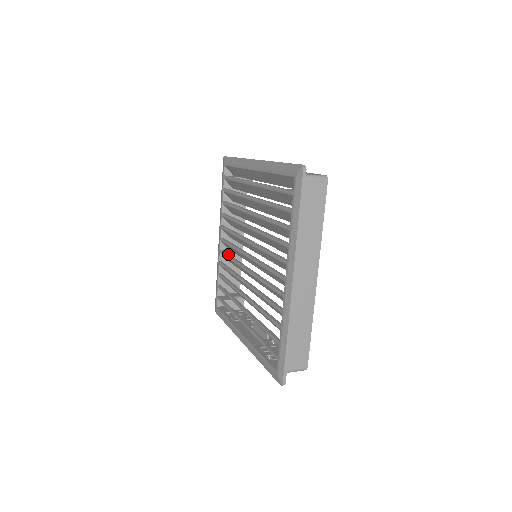
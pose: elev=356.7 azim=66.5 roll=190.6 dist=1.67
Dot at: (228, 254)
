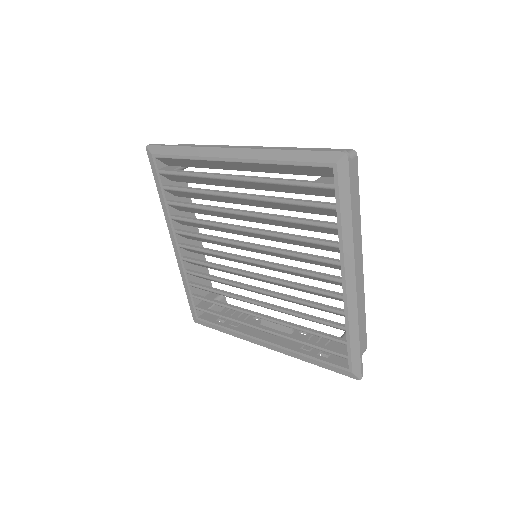
Dot at: (201, 261)
